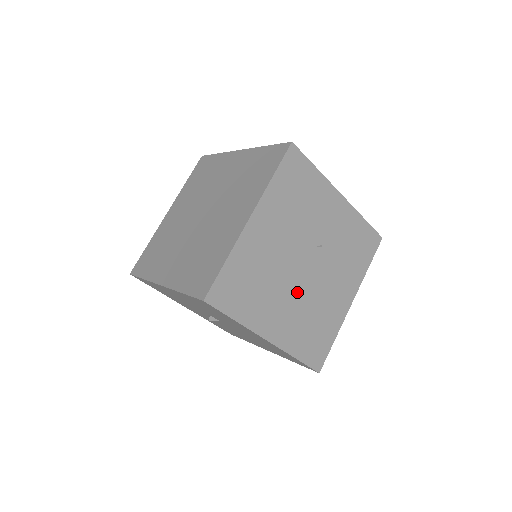
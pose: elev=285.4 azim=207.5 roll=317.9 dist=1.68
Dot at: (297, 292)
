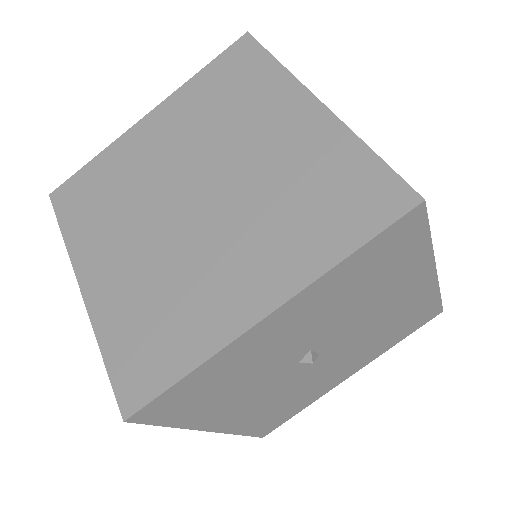
Dot at: occluded
